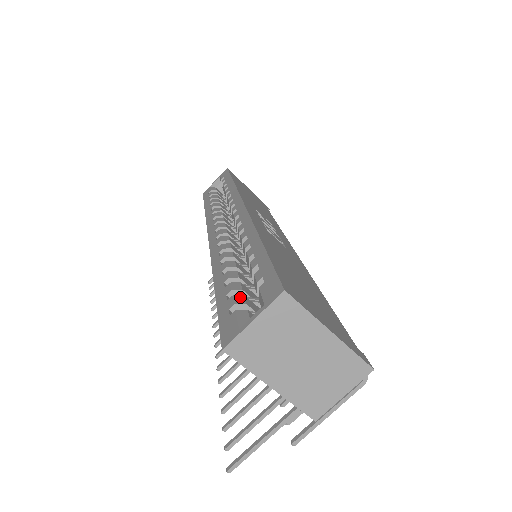
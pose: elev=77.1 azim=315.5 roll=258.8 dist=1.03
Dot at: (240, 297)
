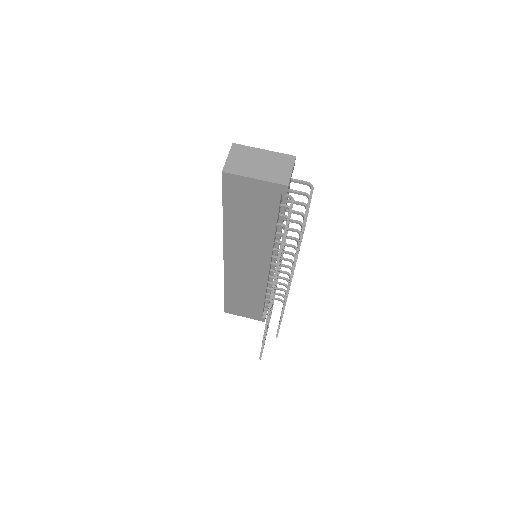
Dot at: occluded
